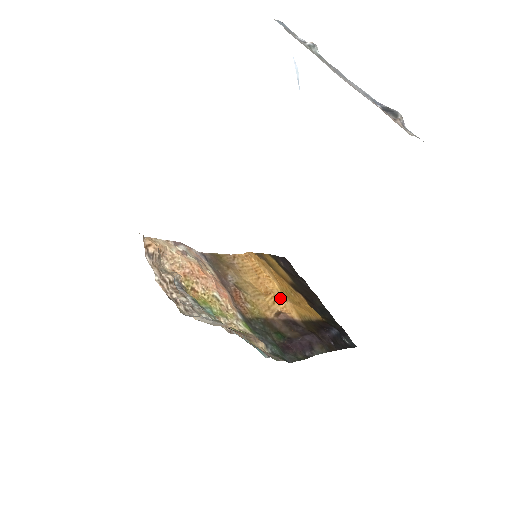
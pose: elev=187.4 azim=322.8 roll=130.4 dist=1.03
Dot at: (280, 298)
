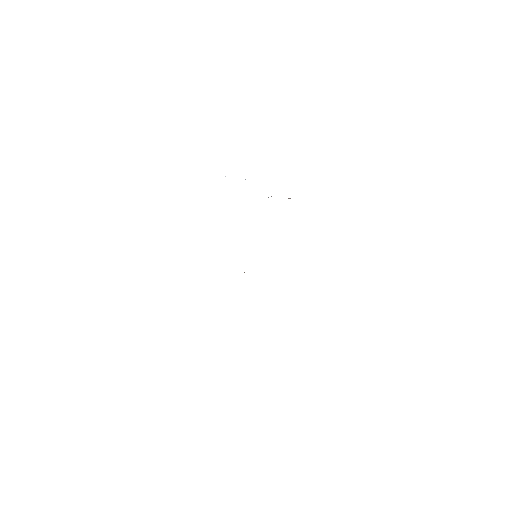
Dot at: occluded
